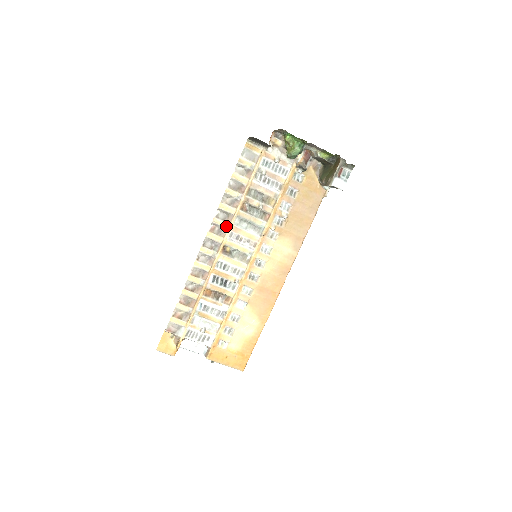
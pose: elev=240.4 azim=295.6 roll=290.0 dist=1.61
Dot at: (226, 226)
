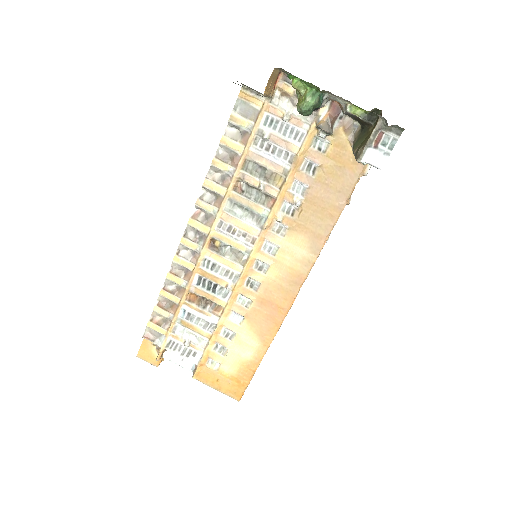
Dot at: (214, 212)
